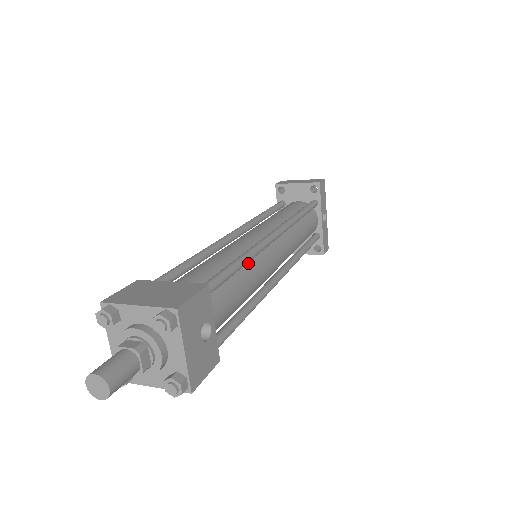
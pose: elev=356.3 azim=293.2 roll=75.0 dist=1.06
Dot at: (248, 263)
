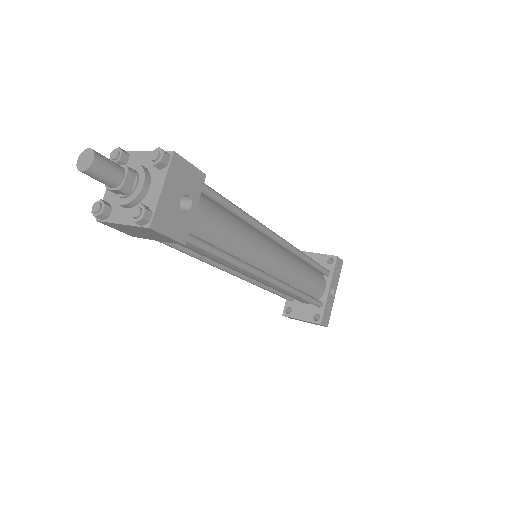
Dot at: (246, 227)
